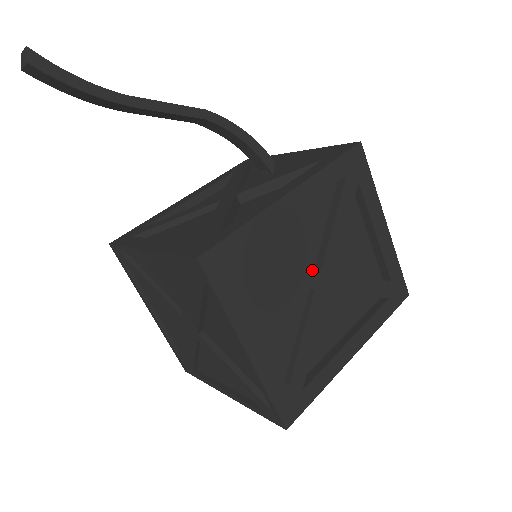
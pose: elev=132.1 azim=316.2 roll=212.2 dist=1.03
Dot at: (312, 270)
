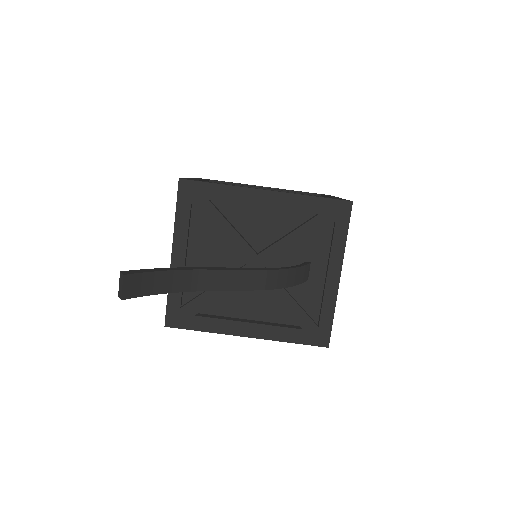
Dot at: occluded
